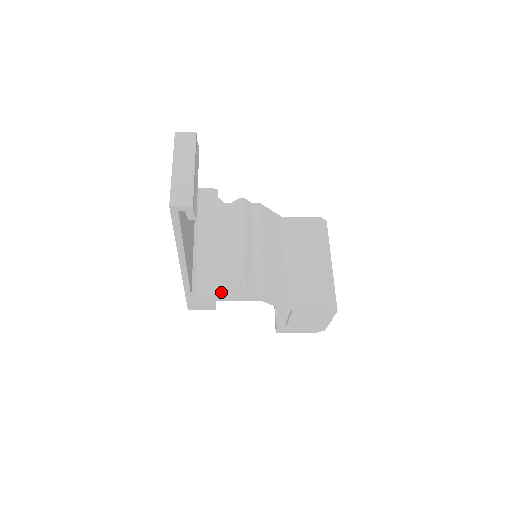
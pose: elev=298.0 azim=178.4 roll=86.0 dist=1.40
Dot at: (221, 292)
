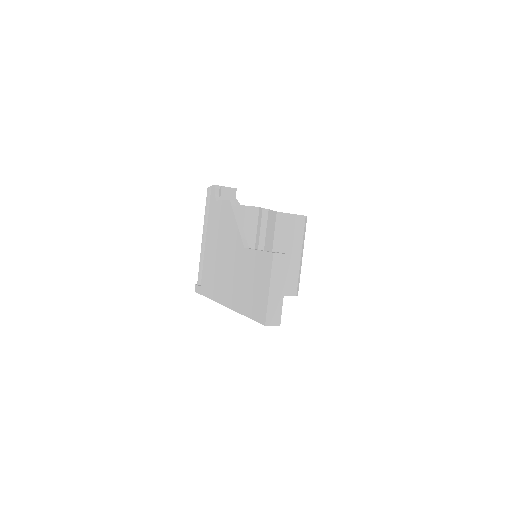
Dot at: occluded
